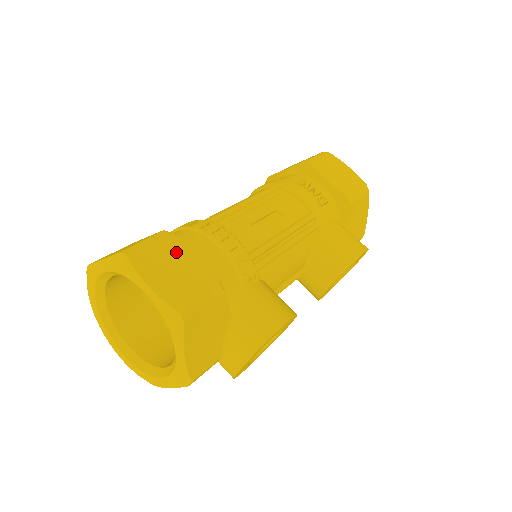
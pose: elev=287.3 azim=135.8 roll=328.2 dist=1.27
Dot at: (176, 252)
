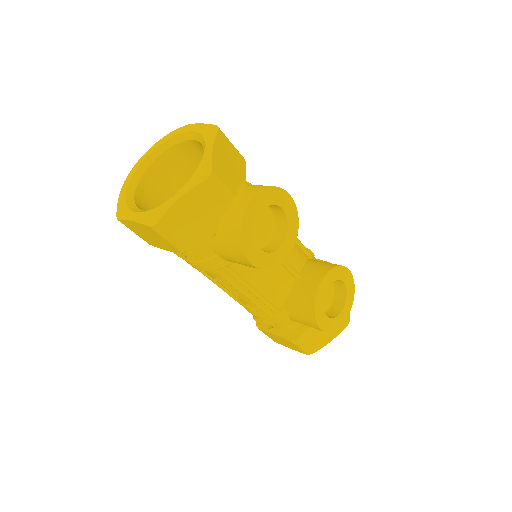
Dot at: occluded
